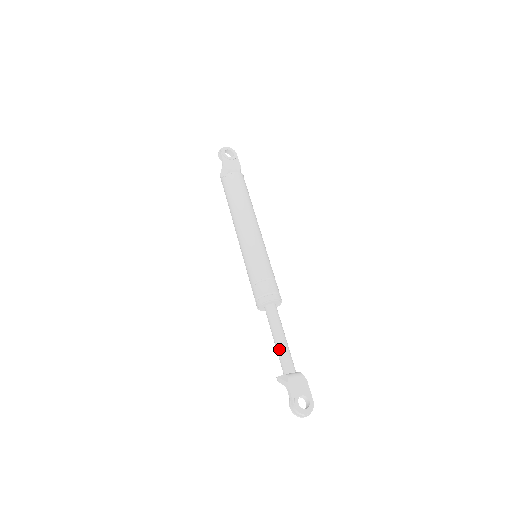
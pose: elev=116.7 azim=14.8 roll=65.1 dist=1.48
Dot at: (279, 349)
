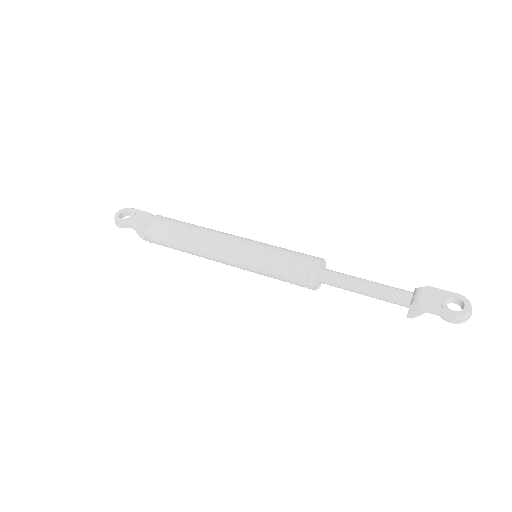
Dot at: (377, 294)
